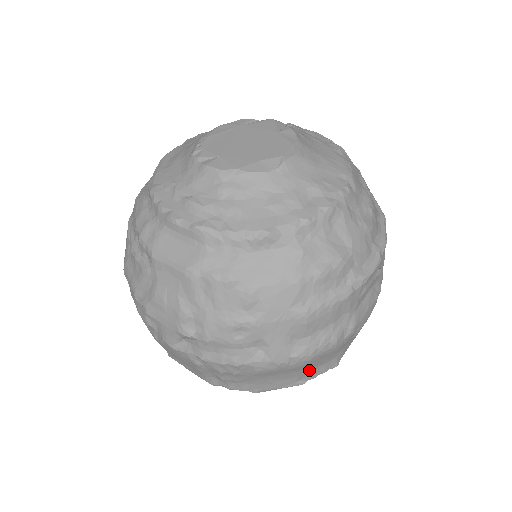
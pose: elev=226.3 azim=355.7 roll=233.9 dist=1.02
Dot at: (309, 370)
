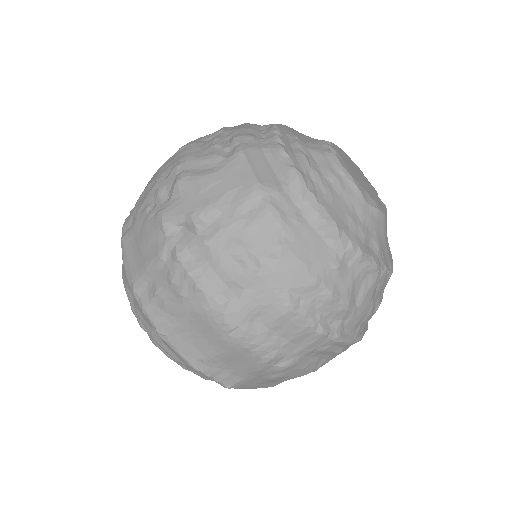
Dot at: (219, 362)
